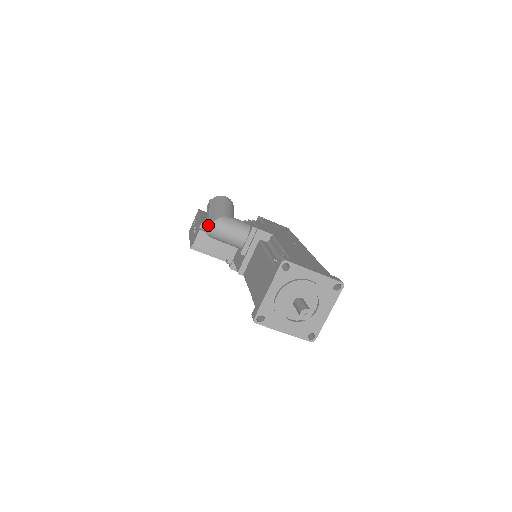
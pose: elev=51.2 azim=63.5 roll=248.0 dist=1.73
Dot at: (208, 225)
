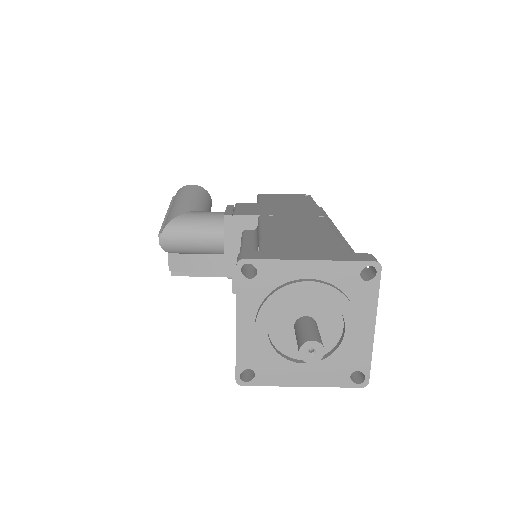
Dot at: (159, 237)
